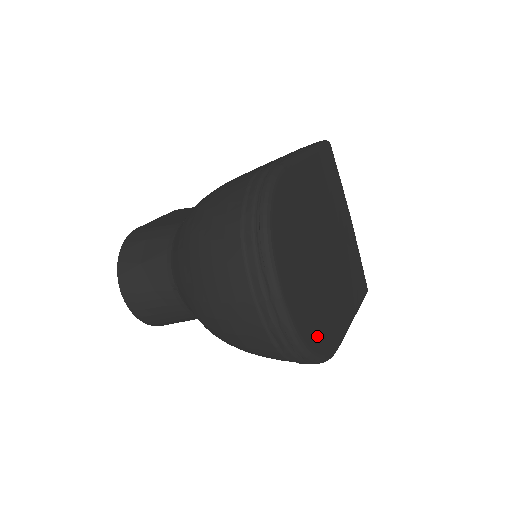
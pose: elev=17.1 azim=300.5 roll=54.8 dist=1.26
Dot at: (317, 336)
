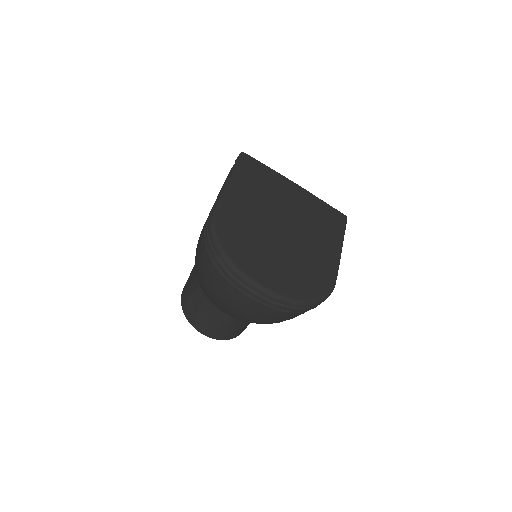
Dot at: (309, 287)
